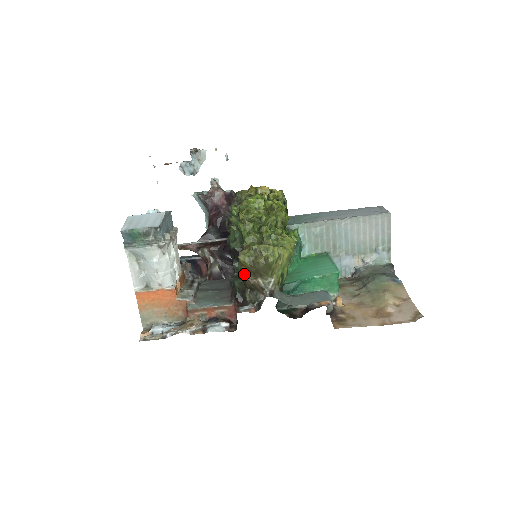
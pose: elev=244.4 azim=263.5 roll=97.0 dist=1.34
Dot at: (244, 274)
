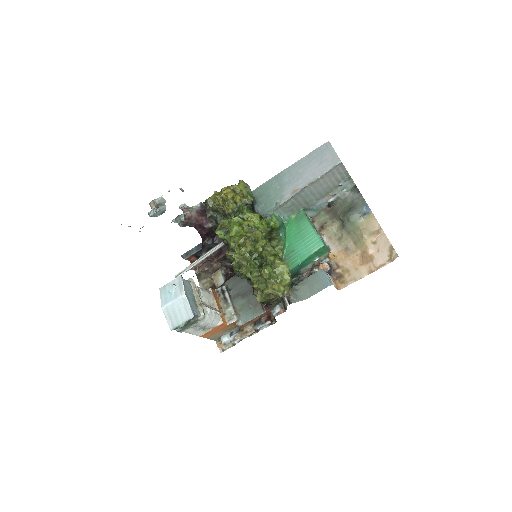
Dot at: occluded
